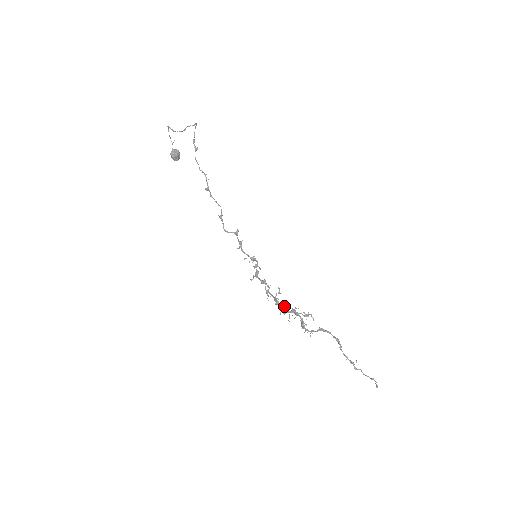
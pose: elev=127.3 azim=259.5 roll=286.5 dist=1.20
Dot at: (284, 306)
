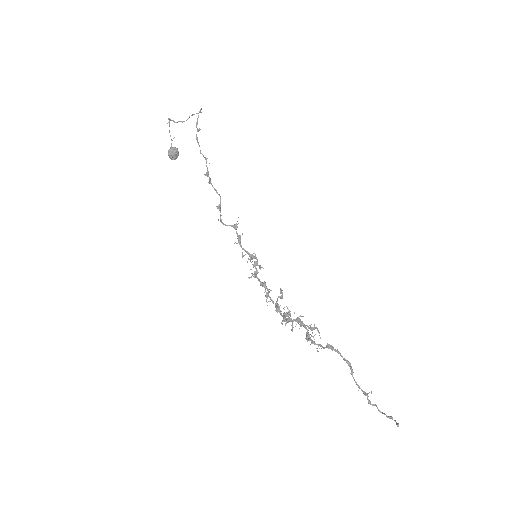
Dot at: (286, 315)
